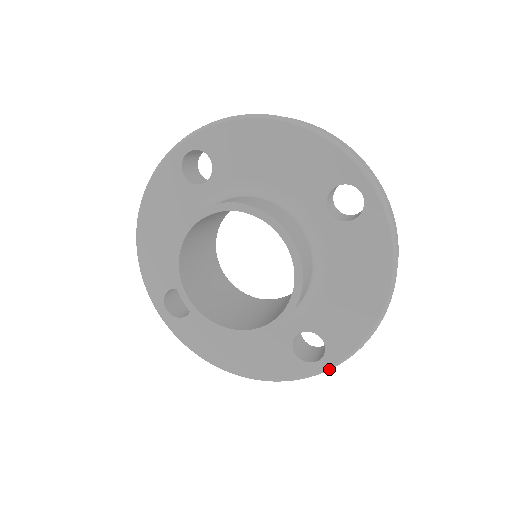
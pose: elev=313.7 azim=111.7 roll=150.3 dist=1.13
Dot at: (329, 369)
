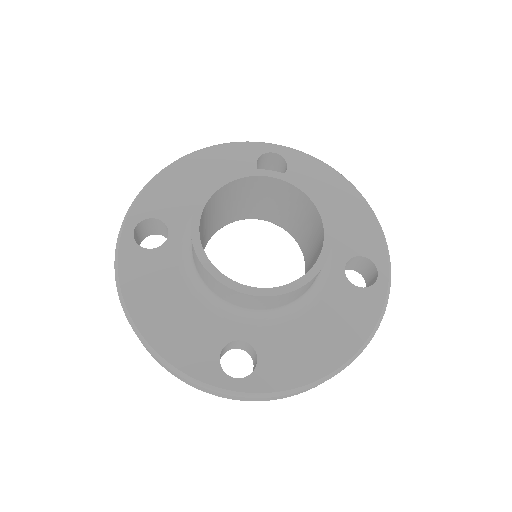
Dot at: (390, 273)
